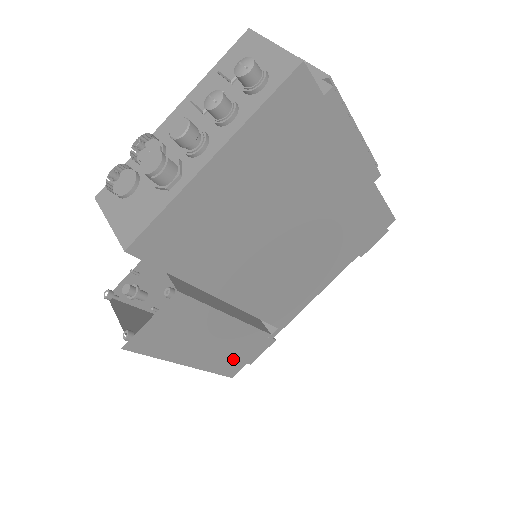
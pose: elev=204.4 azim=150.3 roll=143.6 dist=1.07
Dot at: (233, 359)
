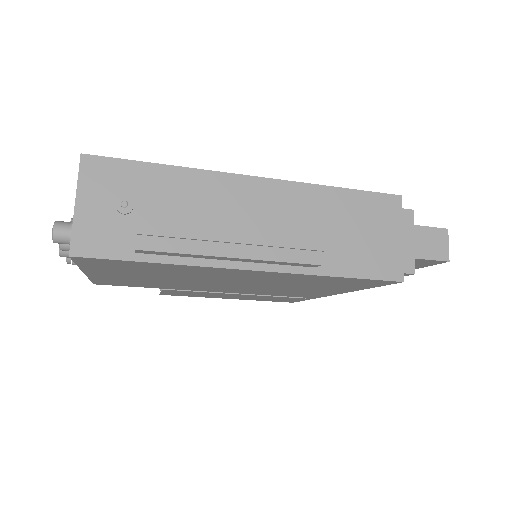
Dot at: (277, 300)
